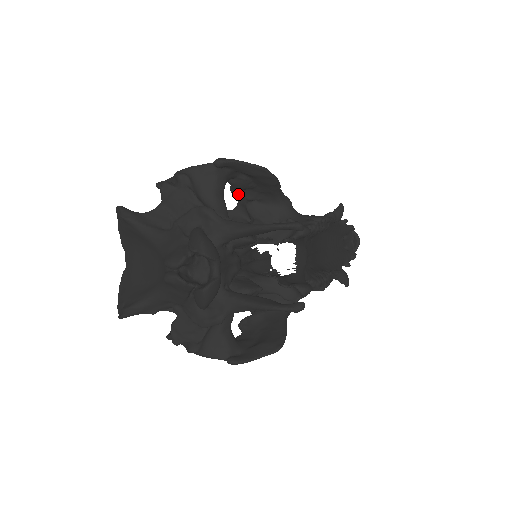
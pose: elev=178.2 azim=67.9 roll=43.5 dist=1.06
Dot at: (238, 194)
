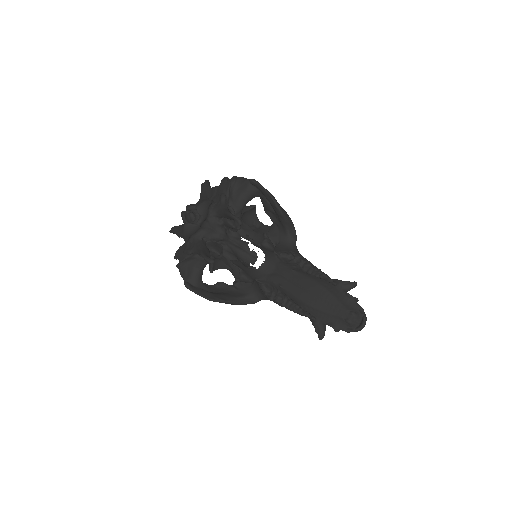
Dot at: (267, 213)
